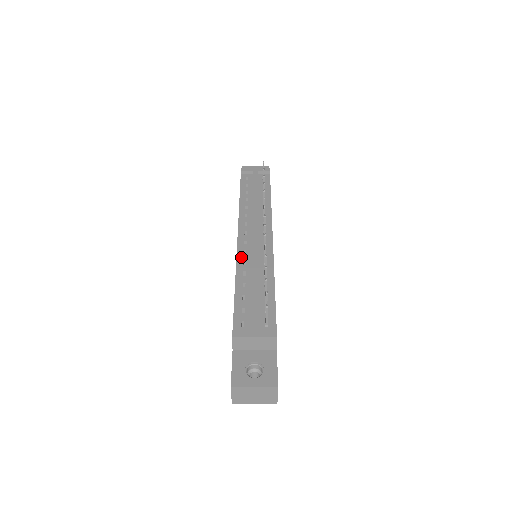
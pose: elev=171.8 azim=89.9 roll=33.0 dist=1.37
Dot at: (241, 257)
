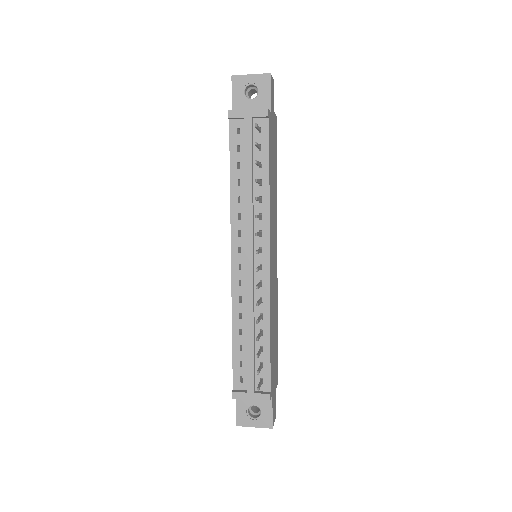
Dot at: (236, 291)
